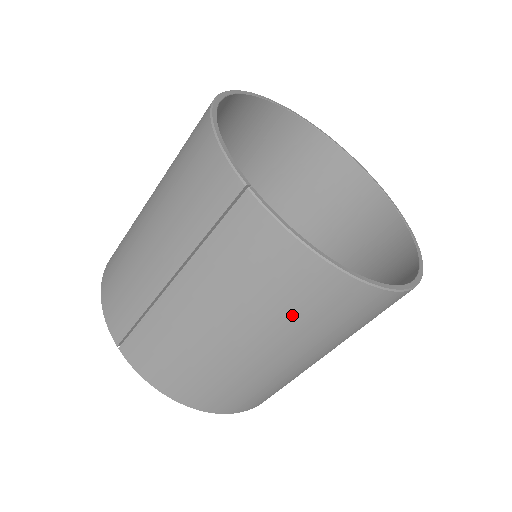
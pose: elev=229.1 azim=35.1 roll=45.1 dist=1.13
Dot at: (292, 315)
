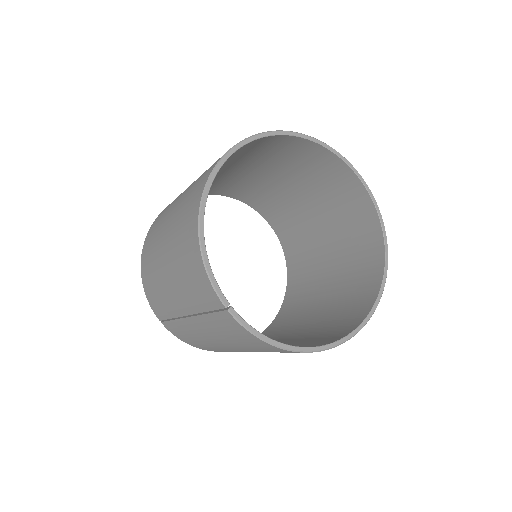
Dot at: occluded
